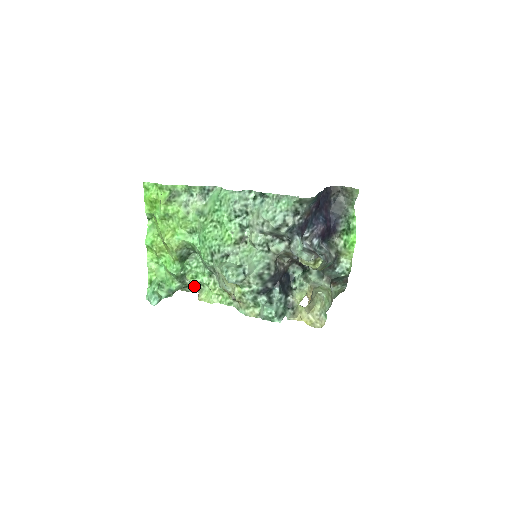
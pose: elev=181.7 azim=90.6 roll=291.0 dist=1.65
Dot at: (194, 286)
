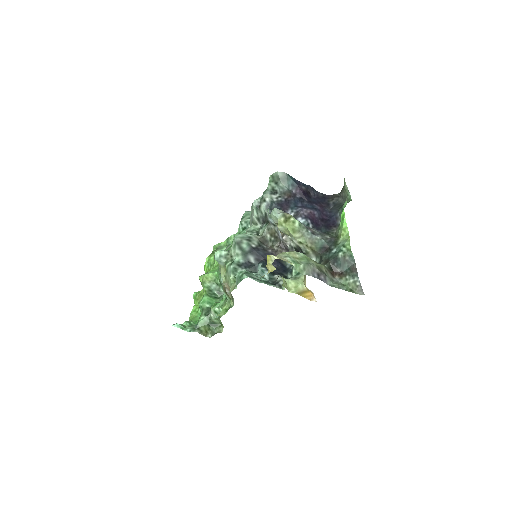
Dot at: (221, 328)
